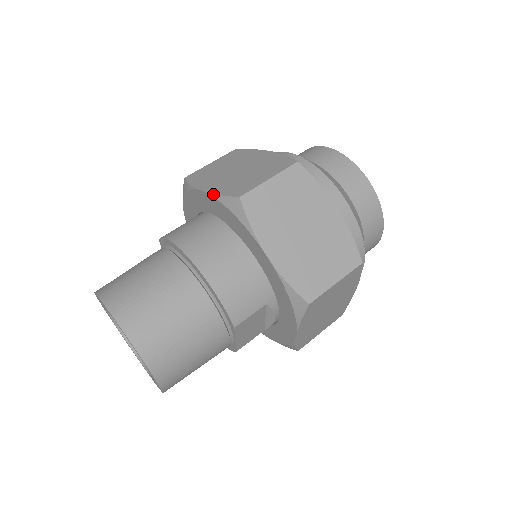
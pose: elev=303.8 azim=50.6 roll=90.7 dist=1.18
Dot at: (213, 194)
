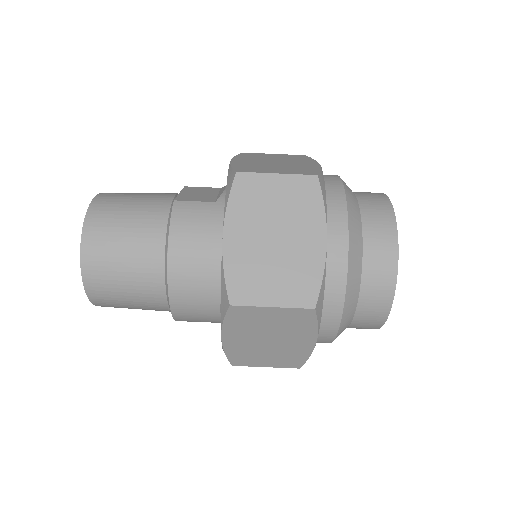
Dot at: (222, 262)
